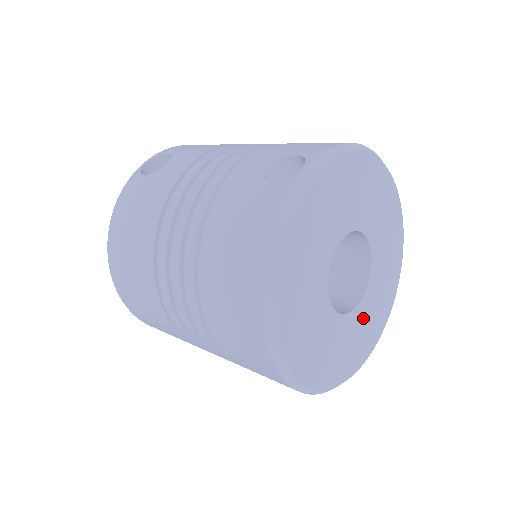
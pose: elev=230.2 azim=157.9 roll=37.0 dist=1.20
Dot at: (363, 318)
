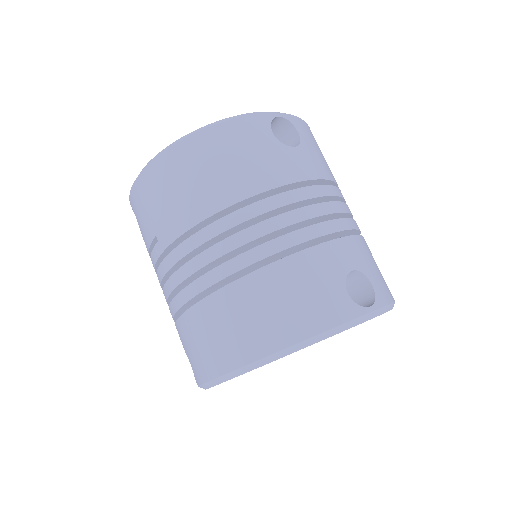
Dot at: occluded
